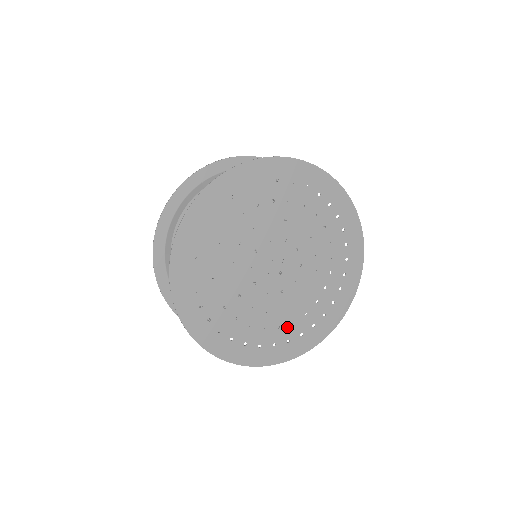
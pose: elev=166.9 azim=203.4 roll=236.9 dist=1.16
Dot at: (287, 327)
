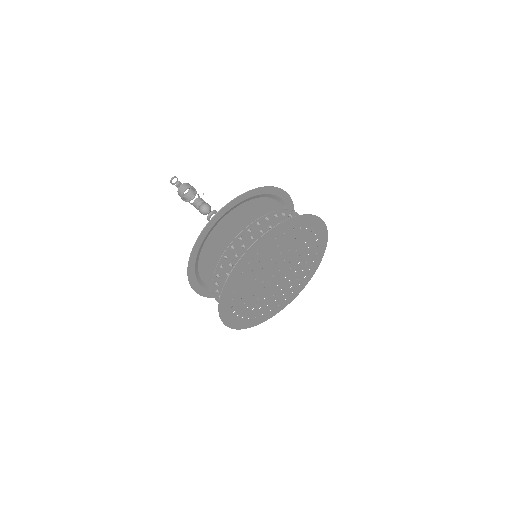
Dot at: (296, 283)
